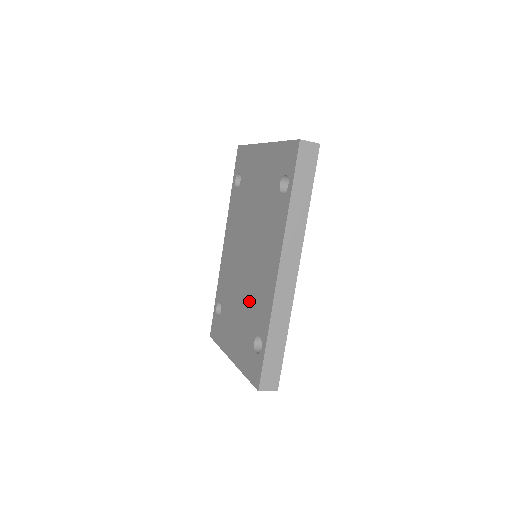
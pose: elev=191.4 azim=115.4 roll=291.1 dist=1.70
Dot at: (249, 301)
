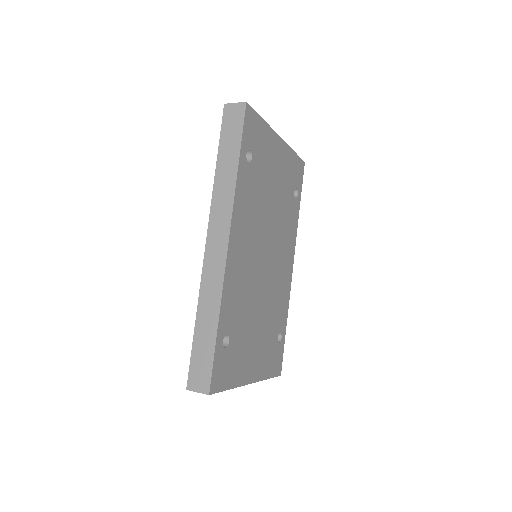
Dot at: occluded
